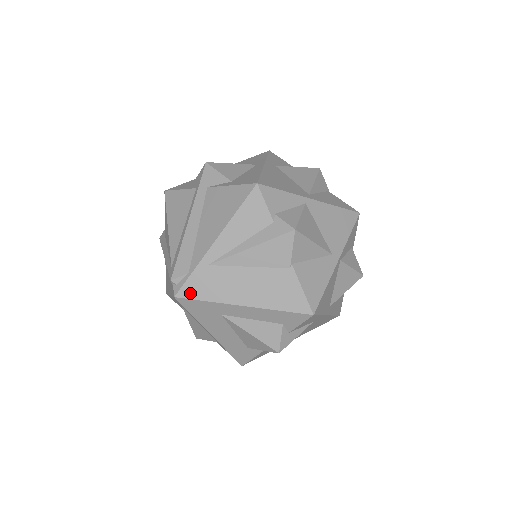
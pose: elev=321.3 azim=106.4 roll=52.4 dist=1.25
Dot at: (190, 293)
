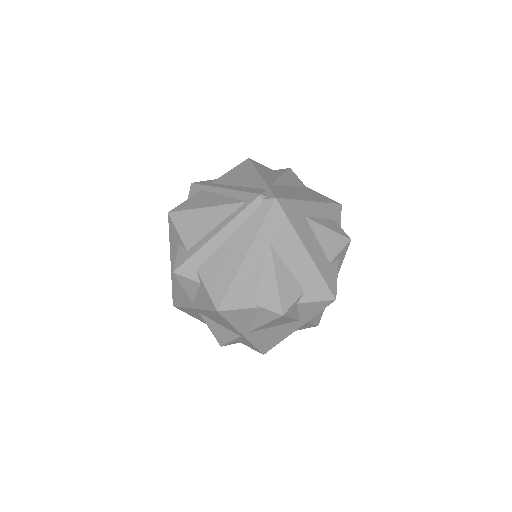
Dot at: (281, 196)
